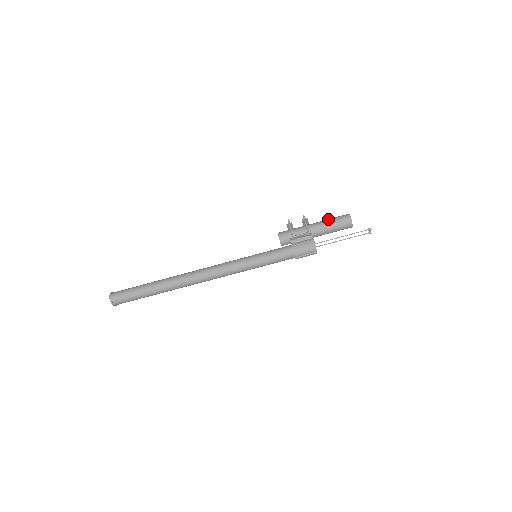
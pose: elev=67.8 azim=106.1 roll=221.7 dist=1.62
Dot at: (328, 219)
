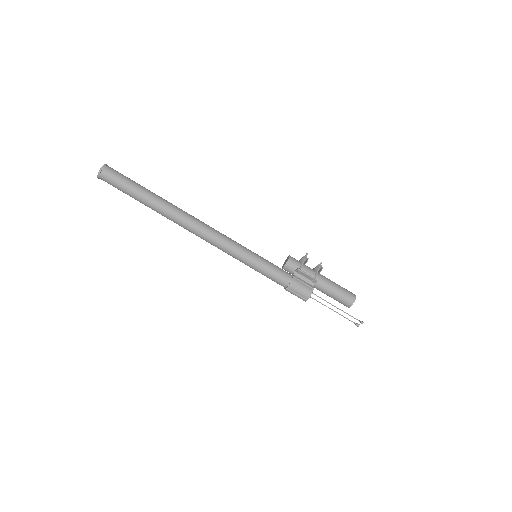
Dot at: occluded
